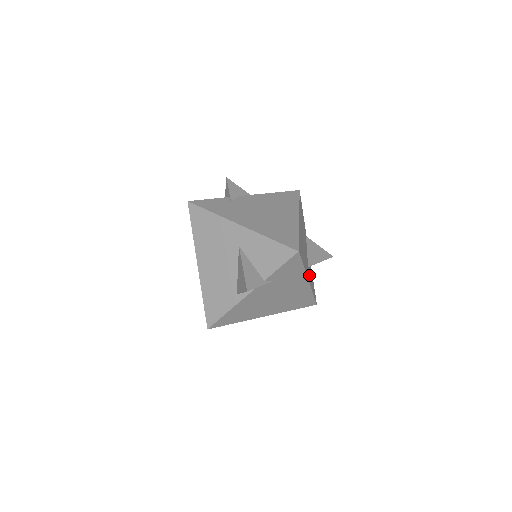
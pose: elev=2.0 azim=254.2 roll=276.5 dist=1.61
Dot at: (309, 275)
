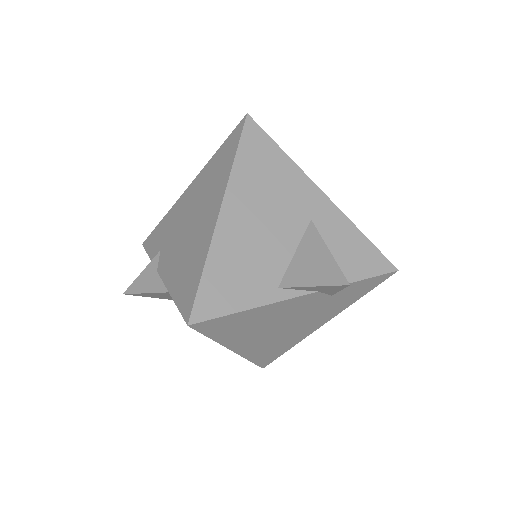
Dot at: occluded
